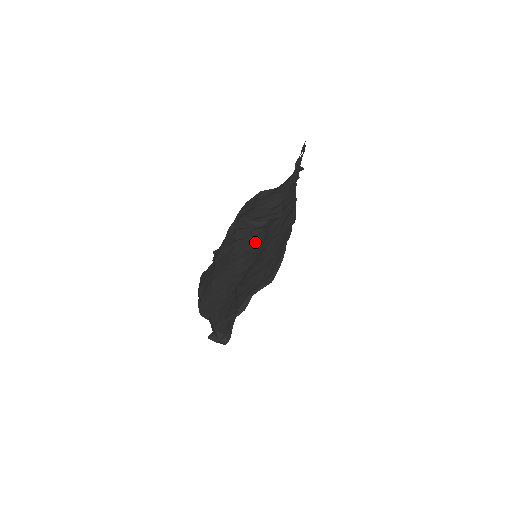
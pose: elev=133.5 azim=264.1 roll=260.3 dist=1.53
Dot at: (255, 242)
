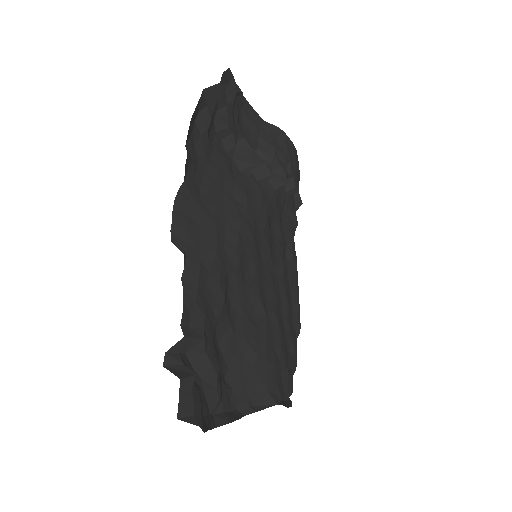
Dot at: (257, 199)
